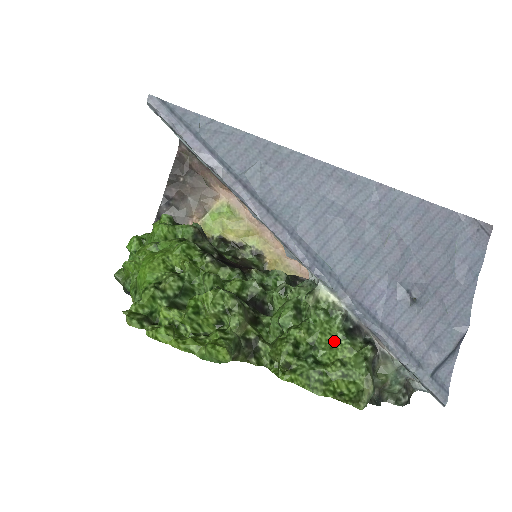
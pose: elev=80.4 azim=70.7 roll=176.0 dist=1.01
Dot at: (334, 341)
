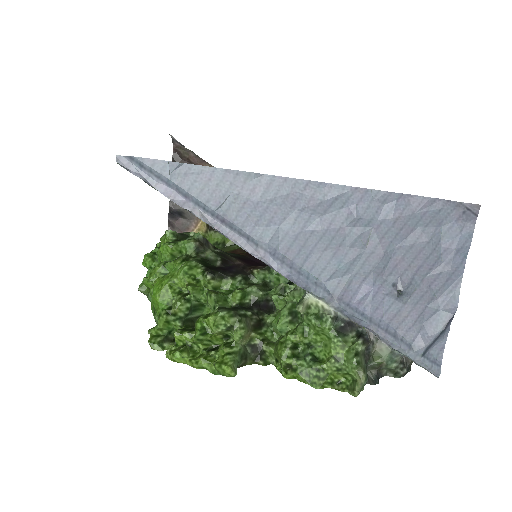
Dot at: (328, 339)
